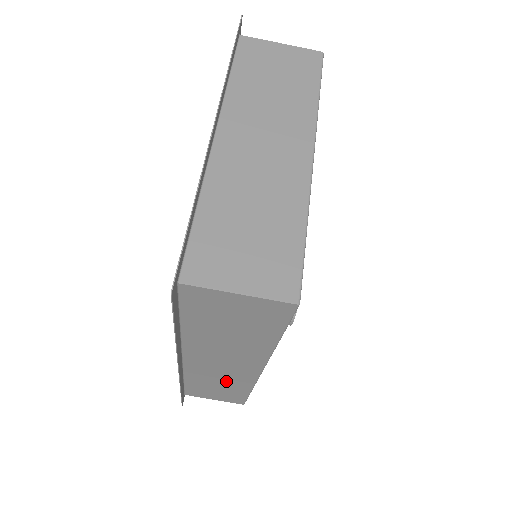
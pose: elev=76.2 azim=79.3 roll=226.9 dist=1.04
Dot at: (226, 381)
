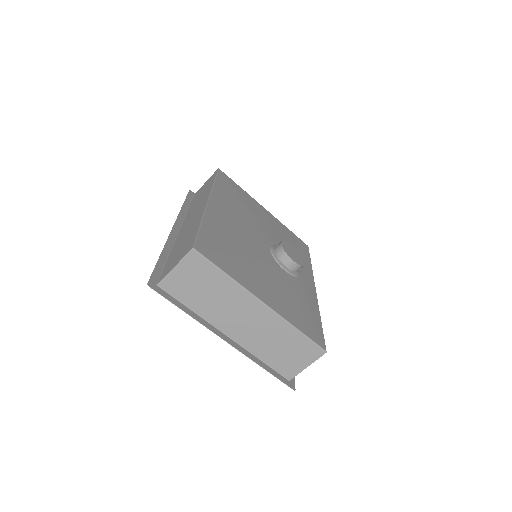
Dot at: occluded
